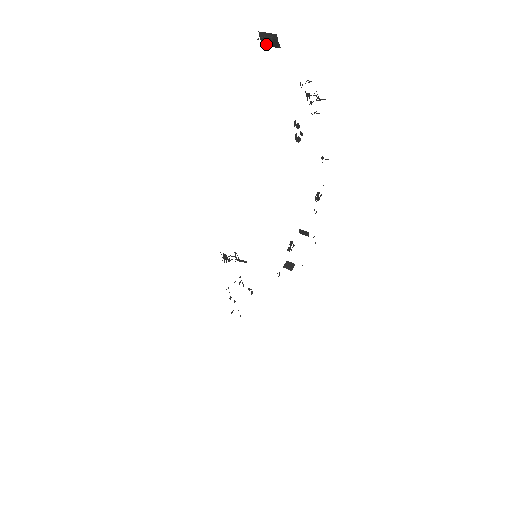
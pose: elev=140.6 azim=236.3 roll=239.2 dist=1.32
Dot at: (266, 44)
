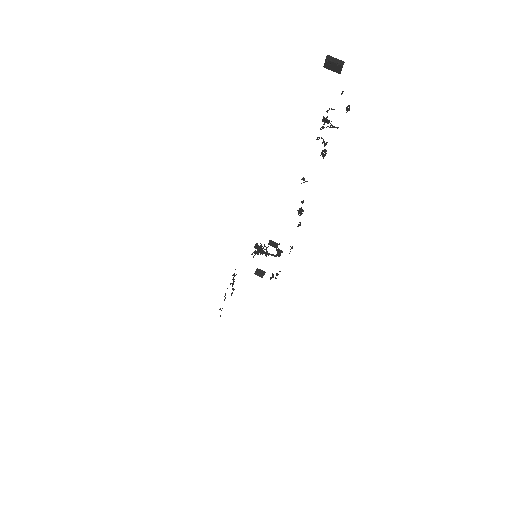
Dot at: (327, 67)
